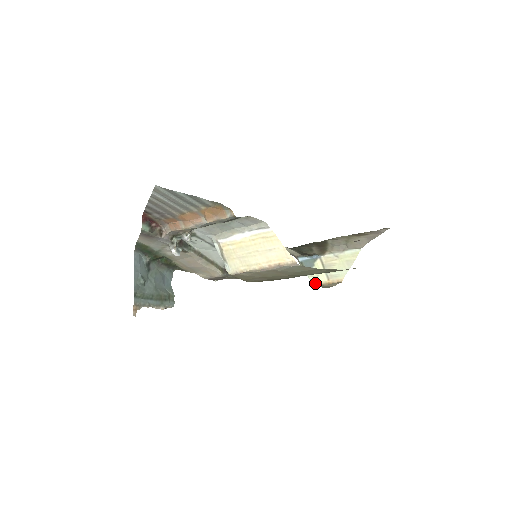
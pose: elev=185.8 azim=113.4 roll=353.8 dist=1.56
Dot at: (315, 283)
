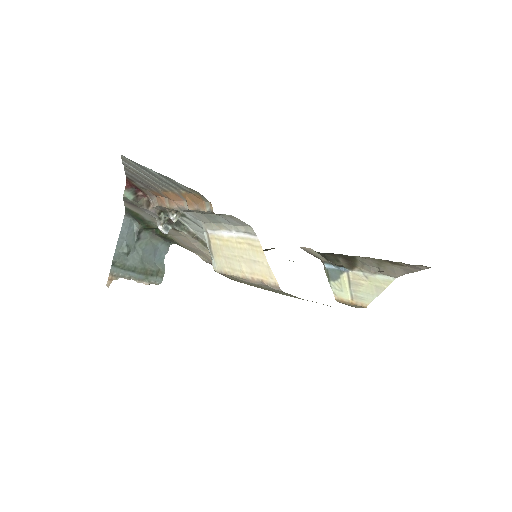
Dot at: (337, 297)
